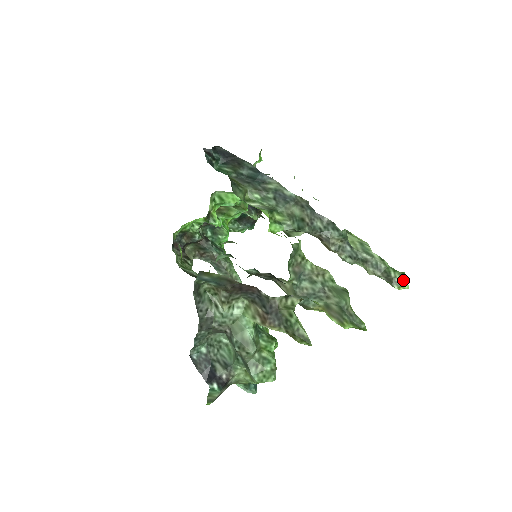
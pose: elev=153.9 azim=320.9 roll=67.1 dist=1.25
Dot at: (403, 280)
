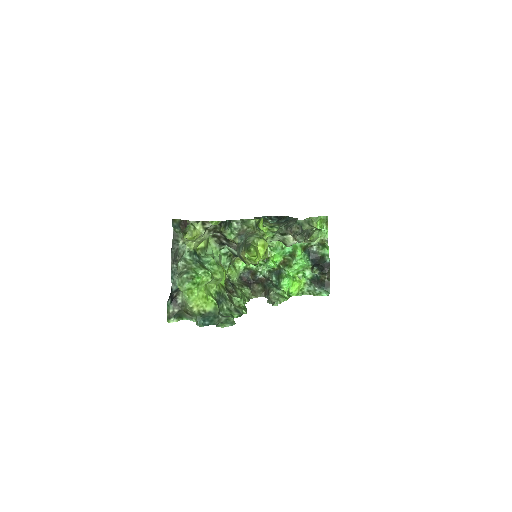
Dot at: (314, 232)
